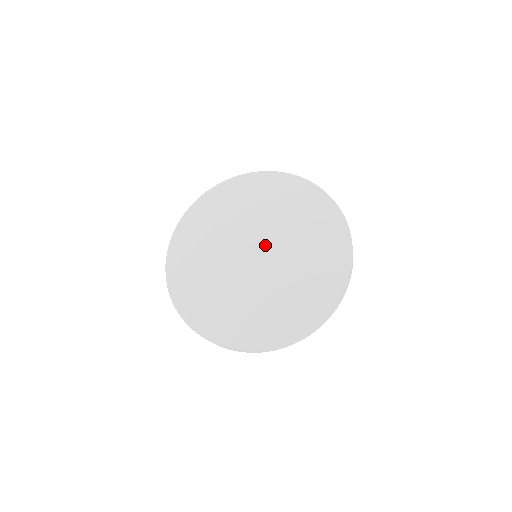
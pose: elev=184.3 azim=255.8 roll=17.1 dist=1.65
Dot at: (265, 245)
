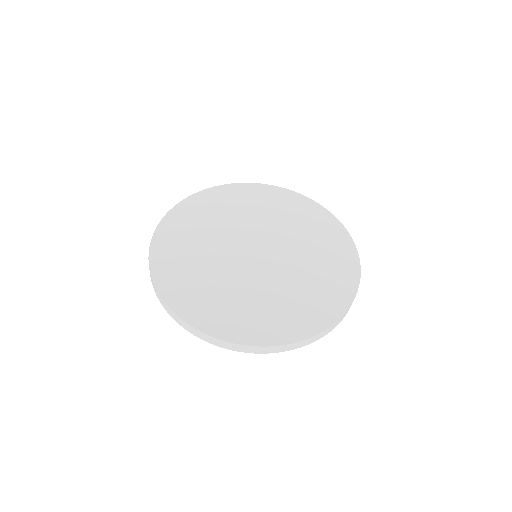
Dot at: (267, 244)
